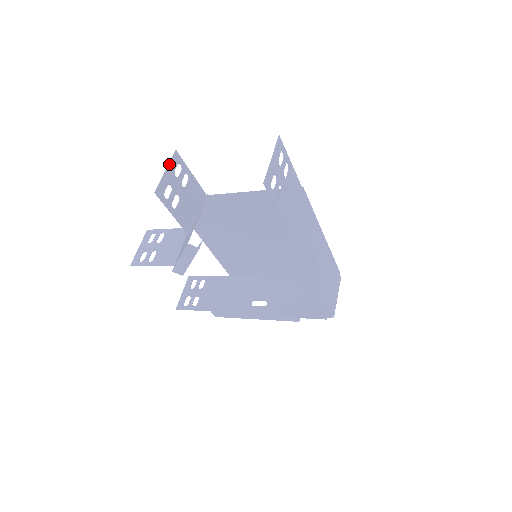
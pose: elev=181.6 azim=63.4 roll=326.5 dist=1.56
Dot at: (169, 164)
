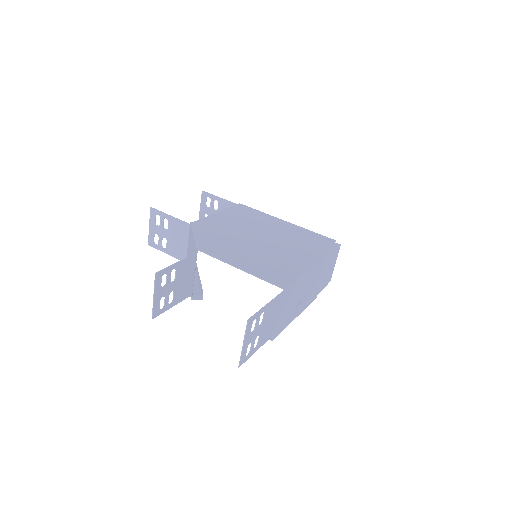
Dot at: (154, 290)
